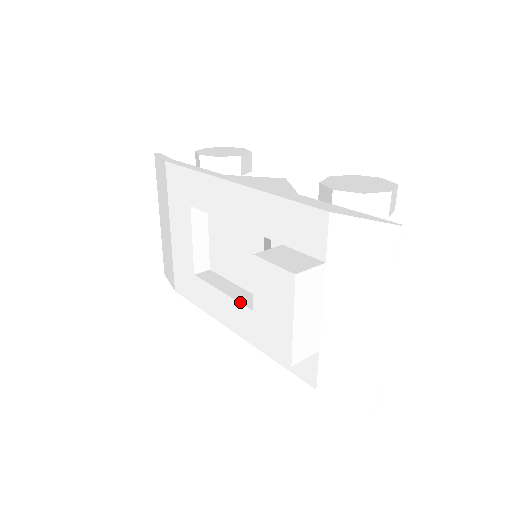
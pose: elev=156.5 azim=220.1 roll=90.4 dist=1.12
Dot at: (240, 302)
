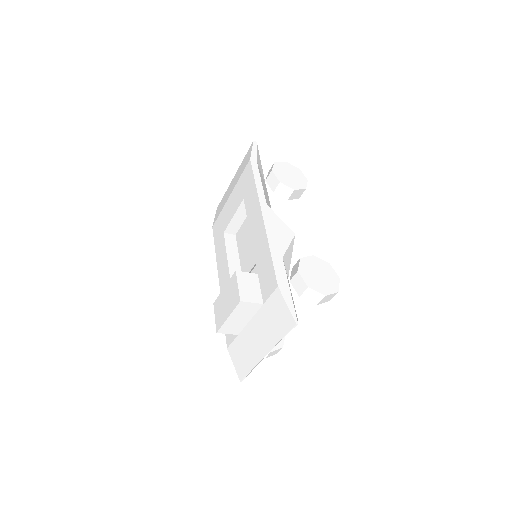
Dot at: (230, 273)
